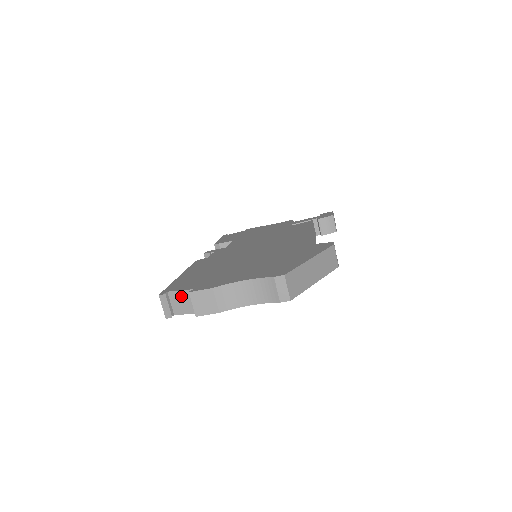
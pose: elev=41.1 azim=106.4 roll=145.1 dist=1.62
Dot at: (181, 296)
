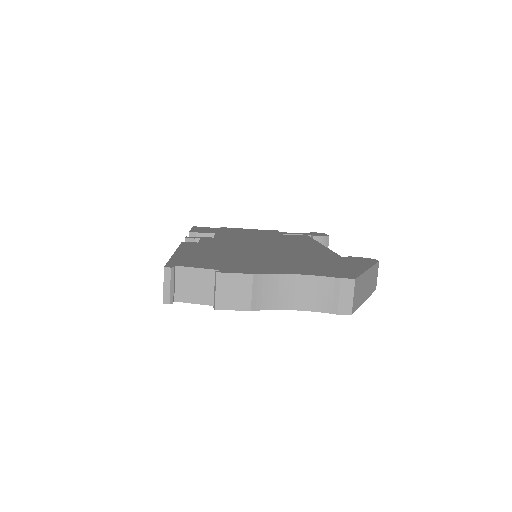
Dot at: (196, 276)
